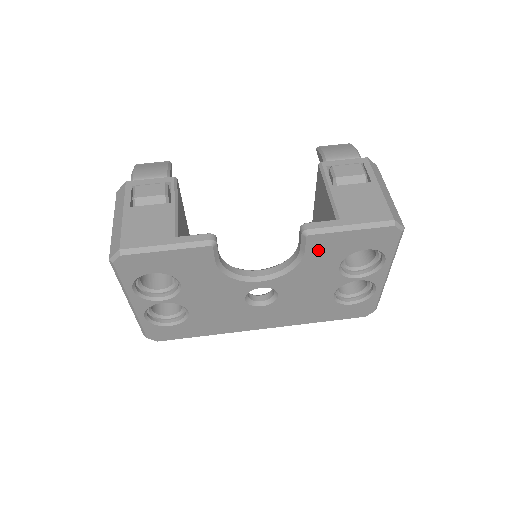
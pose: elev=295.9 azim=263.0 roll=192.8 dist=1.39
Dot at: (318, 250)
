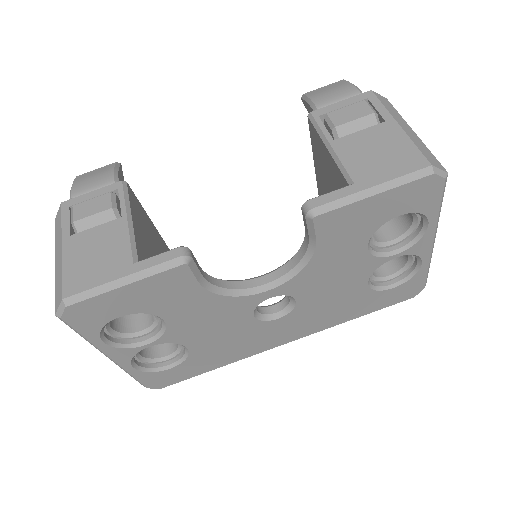
Dot at: (334, 233)
